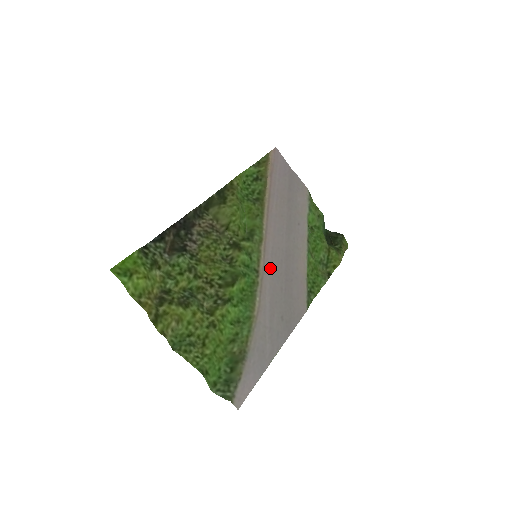
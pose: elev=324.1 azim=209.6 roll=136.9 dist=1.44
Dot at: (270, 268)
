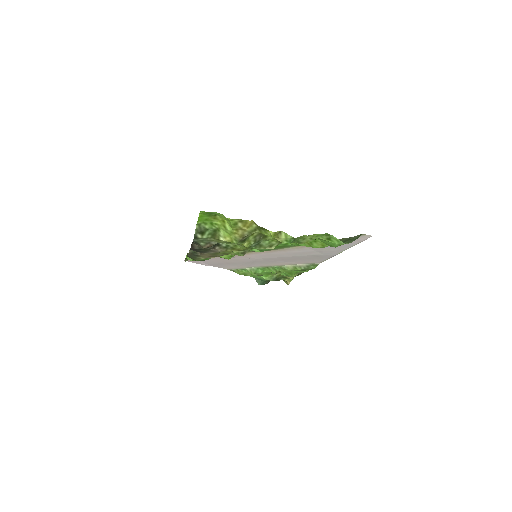
Dot at: (272, 254)
